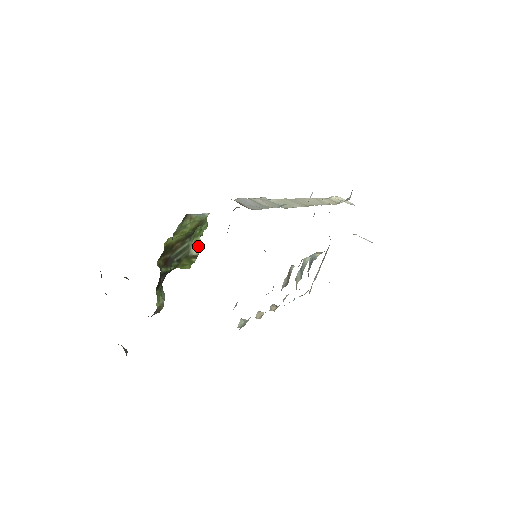
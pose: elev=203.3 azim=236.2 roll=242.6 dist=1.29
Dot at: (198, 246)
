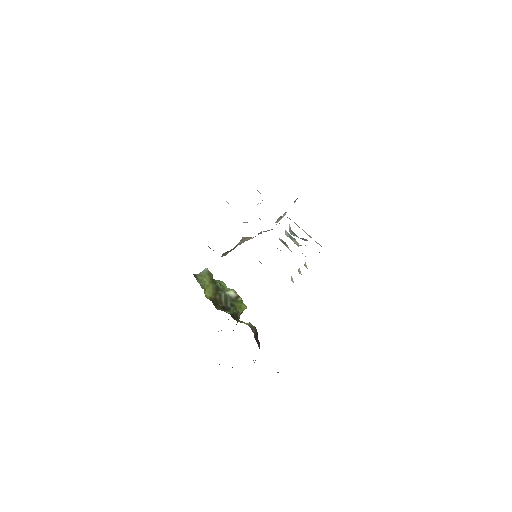
Dot at: (231, 291)
